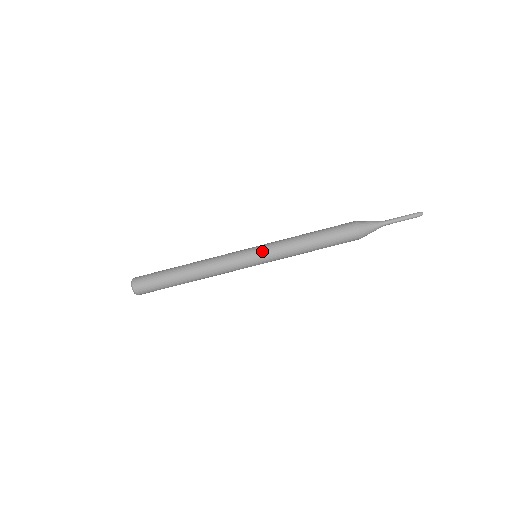
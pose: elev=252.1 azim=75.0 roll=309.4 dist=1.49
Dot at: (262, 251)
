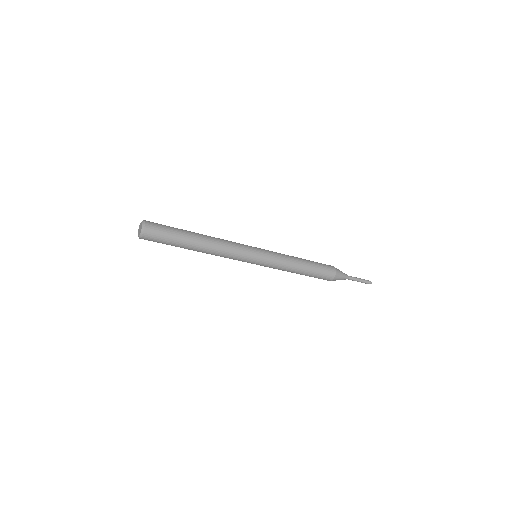
Dot at: (266, 259)
